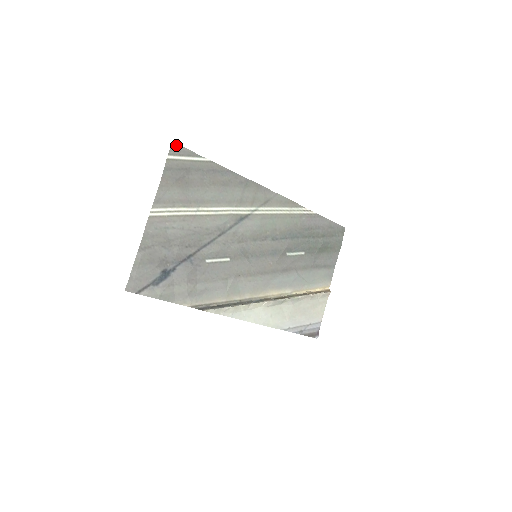
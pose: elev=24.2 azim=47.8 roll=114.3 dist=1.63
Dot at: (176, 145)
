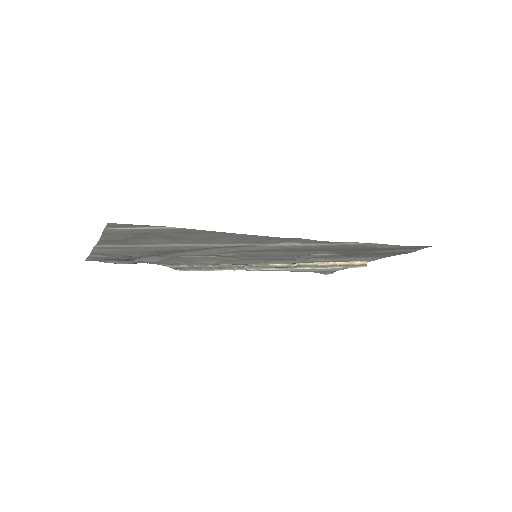
Dot at: (116, 223)
